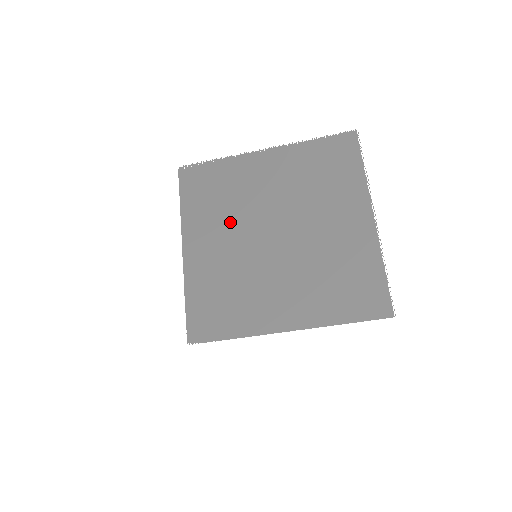
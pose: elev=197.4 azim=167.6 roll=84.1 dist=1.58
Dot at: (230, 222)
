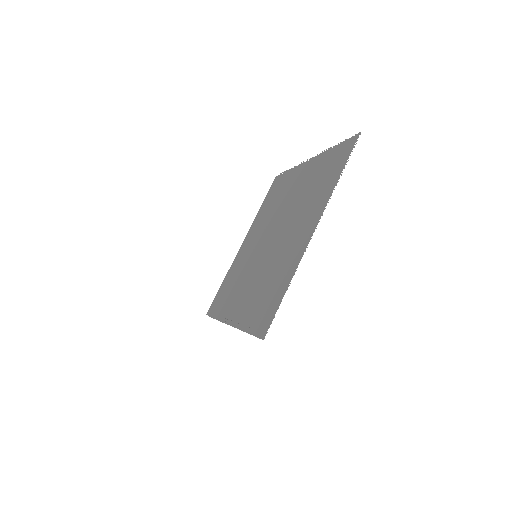
Dot at: (265, 224)
